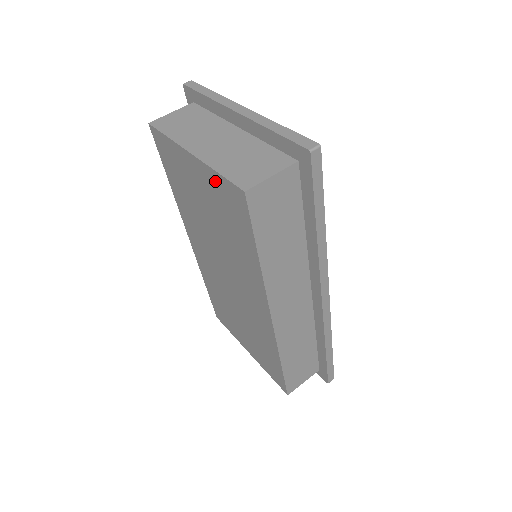
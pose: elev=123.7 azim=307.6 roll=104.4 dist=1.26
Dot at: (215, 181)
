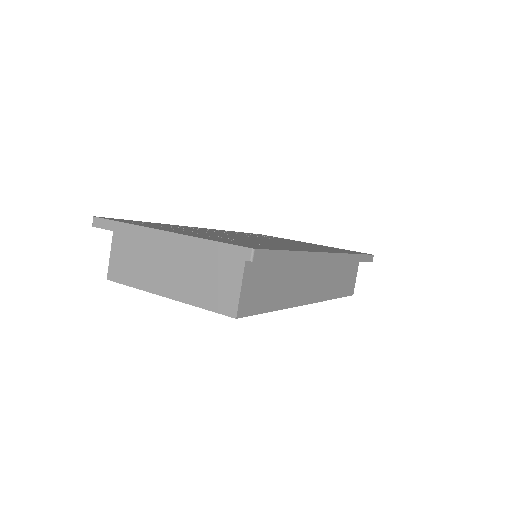
Dot at: occluded
